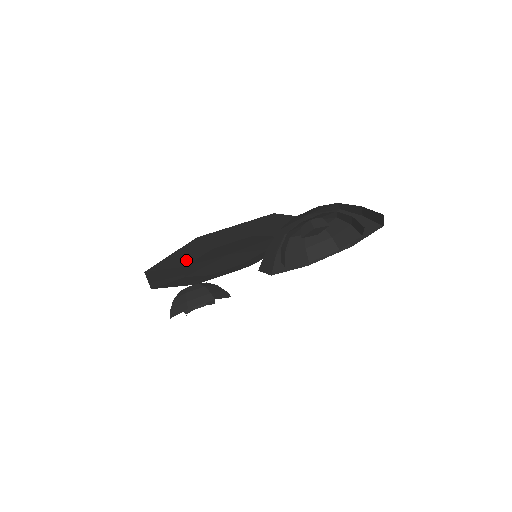
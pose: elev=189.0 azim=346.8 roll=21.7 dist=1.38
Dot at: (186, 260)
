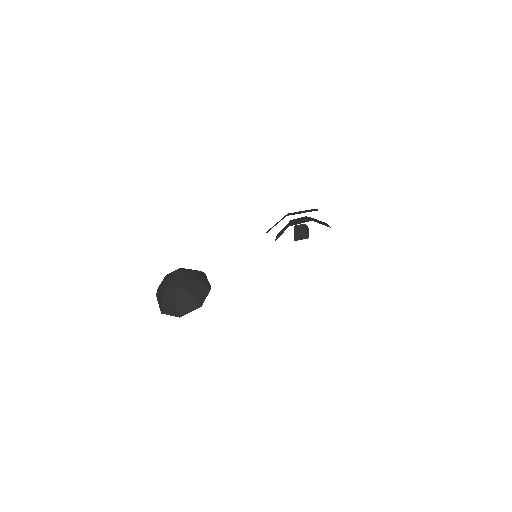
Dot at: occluded
